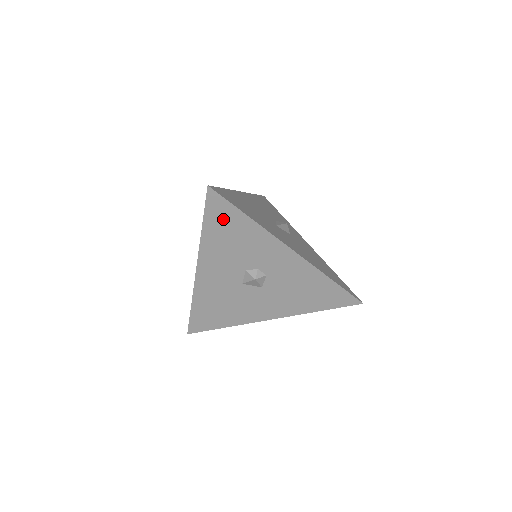
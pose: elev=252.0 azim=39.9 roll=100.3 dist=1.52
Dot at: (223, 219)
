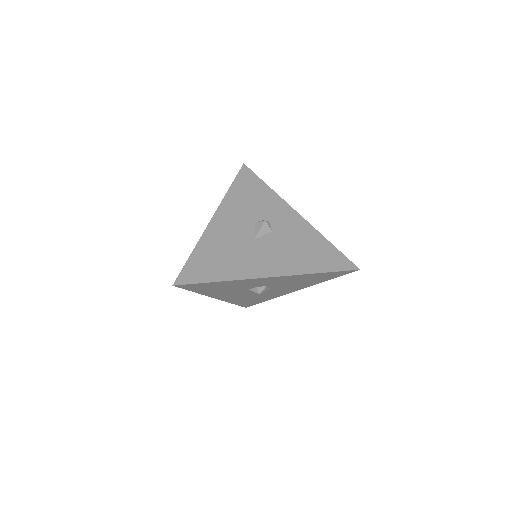
Dot at: (203, 287)
